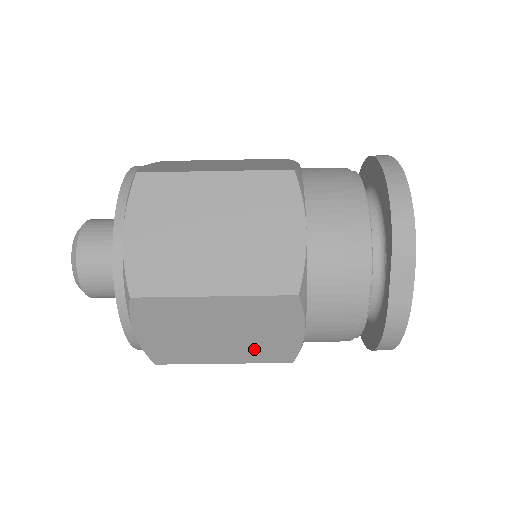
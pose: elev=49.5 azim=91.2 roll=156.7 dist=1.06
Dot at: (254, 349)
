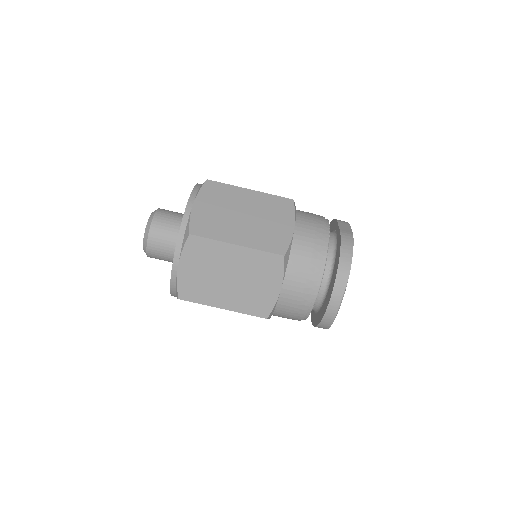
Dot at: (261, 235)
